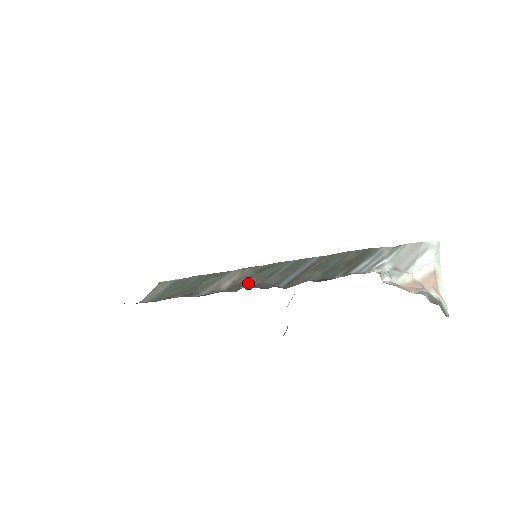
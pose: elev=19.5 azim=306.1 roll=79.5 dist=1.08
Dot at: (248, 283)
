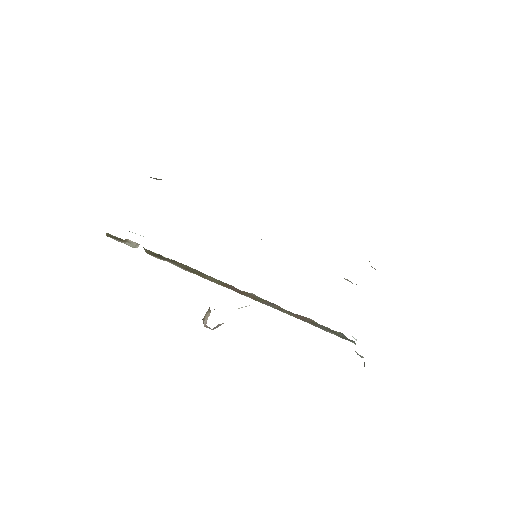
Dot at: occluded
